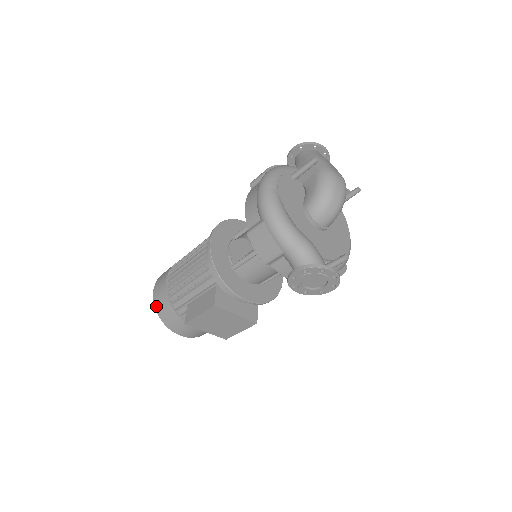
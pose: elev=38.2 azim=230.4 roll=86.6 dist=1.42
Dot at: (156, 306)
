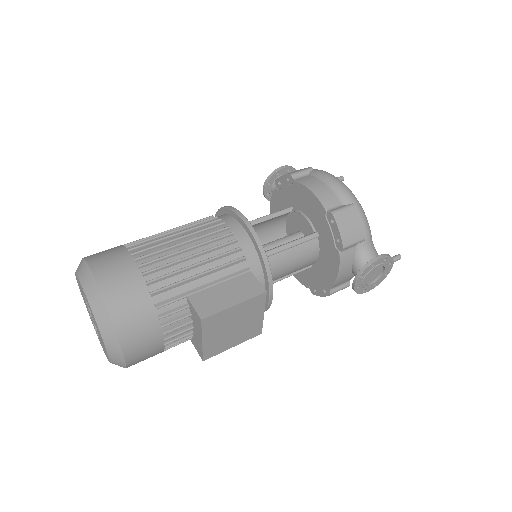
Dot at: (109, 298)
